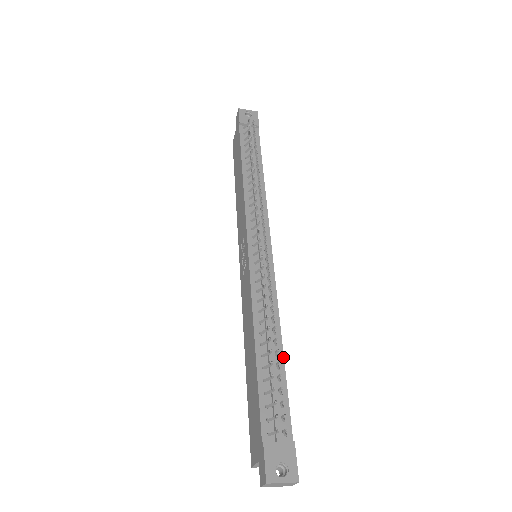
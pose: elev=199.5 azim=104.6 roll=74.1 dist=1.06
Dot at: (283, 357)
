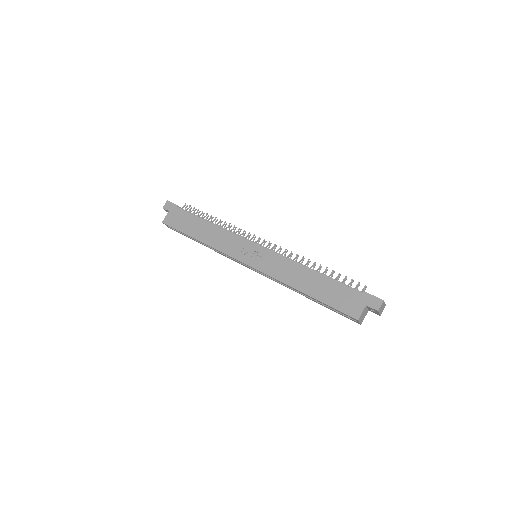
Dot at: occluded
